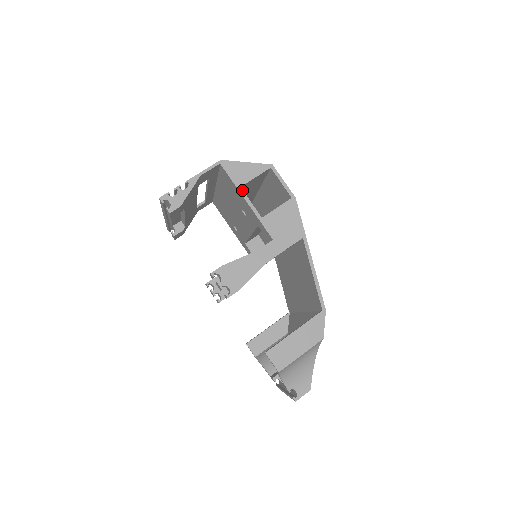
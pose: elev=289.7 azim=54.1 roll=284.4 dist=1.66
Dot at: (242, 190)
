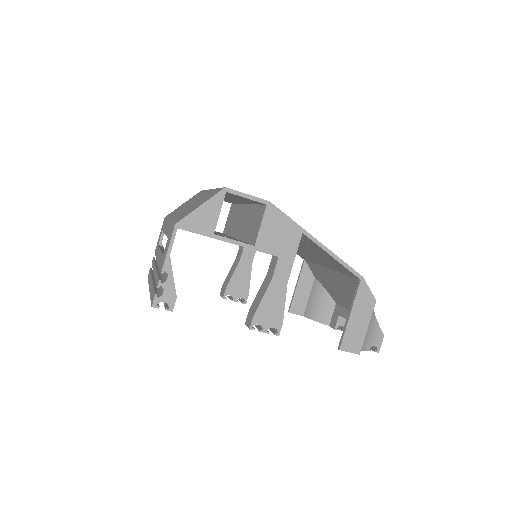
Dot at: (218, 236)
